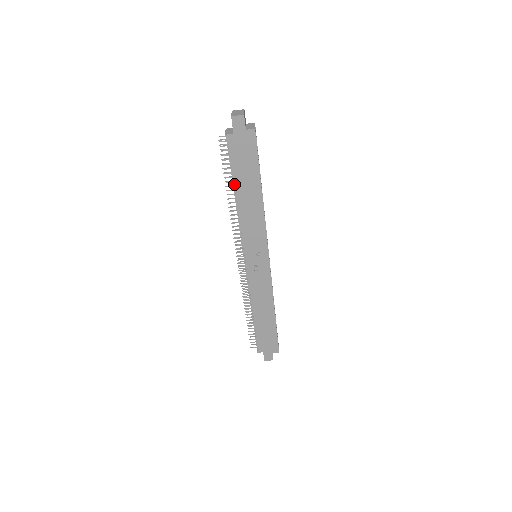
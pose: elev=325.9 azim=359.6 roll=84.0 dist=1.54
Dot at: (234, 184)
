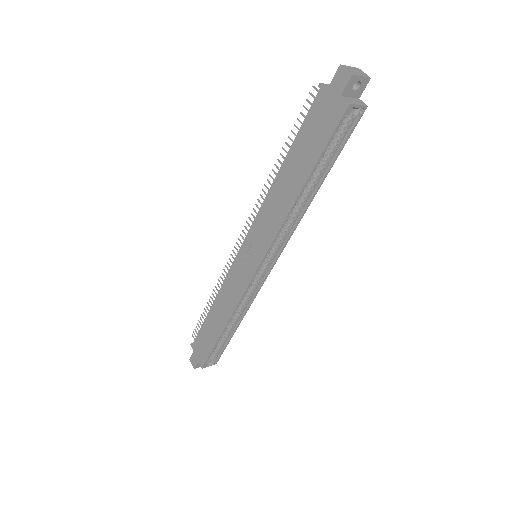
Dot at: occluded
